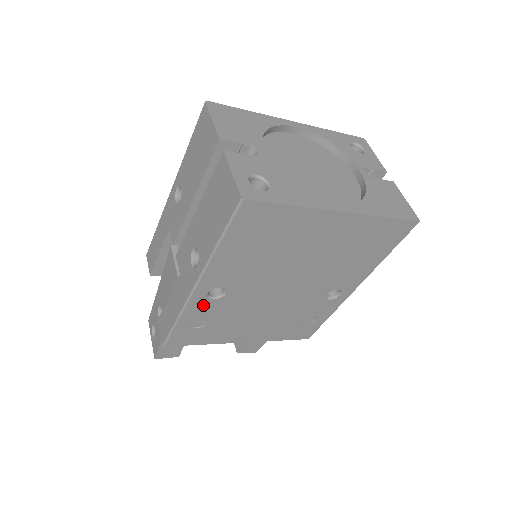
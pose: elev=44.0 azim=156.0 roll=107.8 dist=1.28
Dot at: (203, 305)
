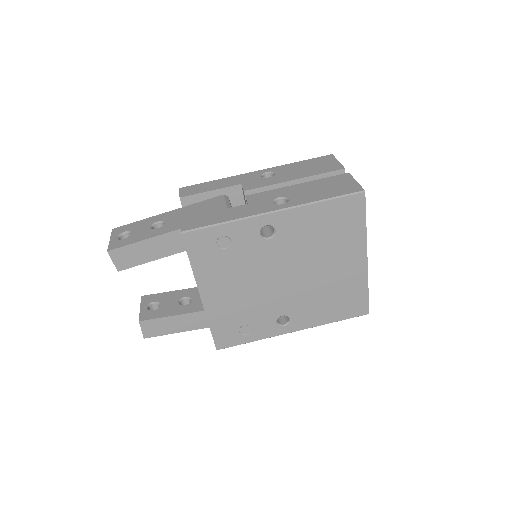
Dot at: (250, 231)
